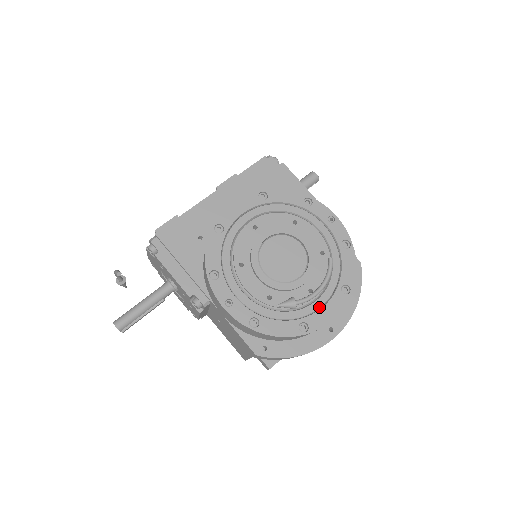
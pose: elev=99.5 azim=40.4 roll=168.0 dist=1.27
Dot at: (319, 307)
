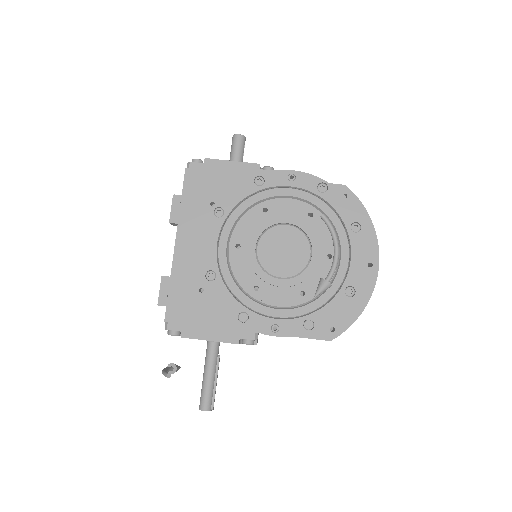
Dot at: (347, 263)
